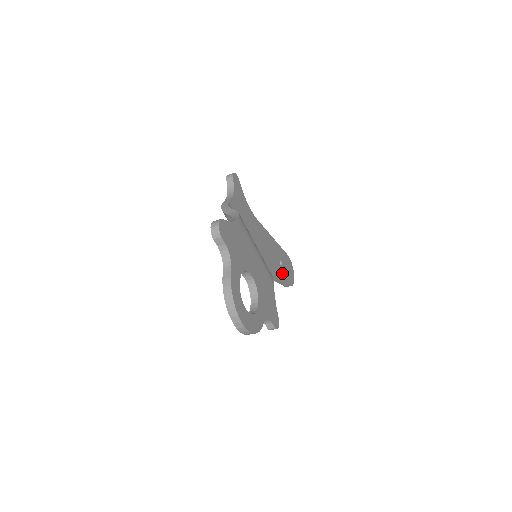
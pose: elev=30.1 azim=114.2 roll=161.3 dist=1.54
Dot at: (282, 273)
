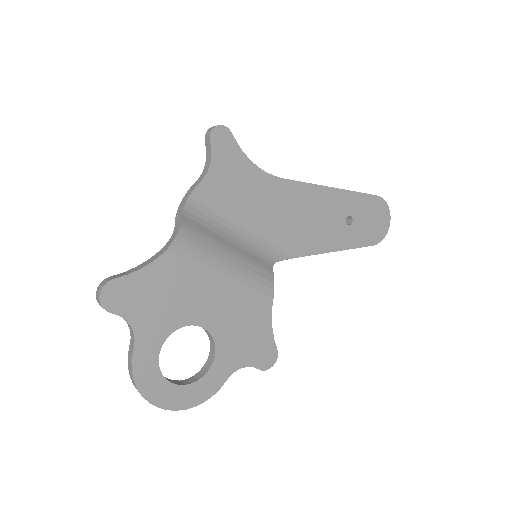
Dot at: (350, 236)
